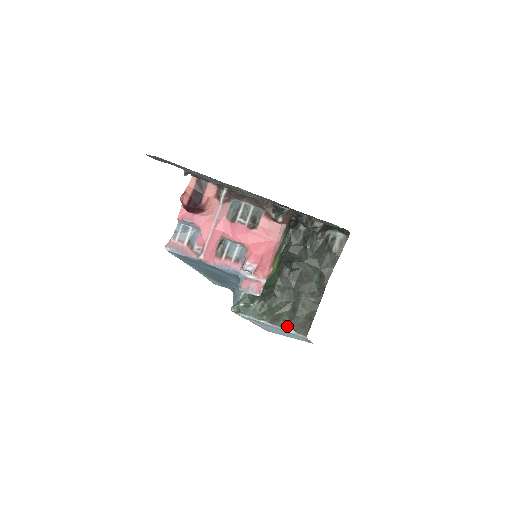
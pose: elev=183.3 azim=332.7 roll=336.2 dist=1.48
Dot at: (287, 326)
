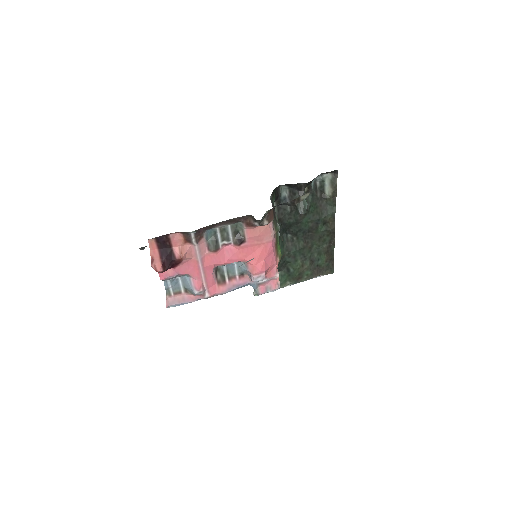
Dot at: (312, 277)
